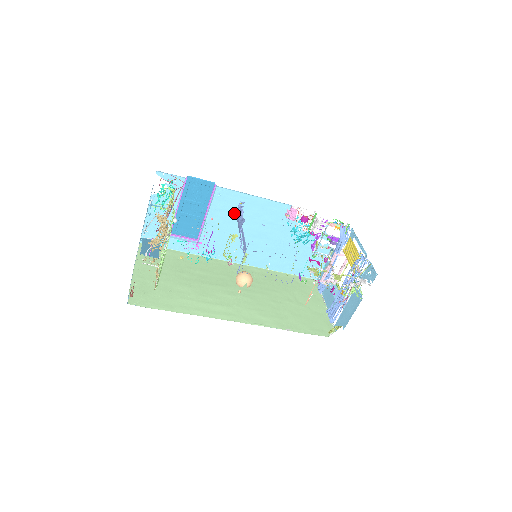
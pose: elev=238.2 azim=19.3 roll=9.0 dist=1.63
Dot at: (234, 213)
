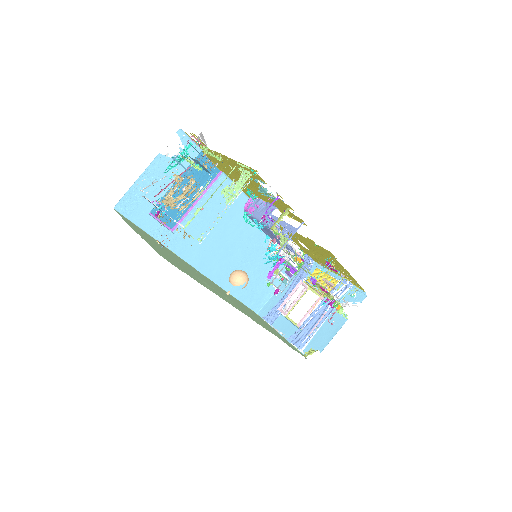
Dot at: (224, 211)
